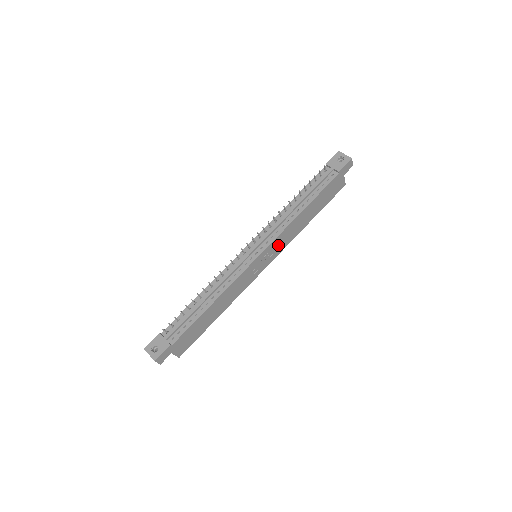
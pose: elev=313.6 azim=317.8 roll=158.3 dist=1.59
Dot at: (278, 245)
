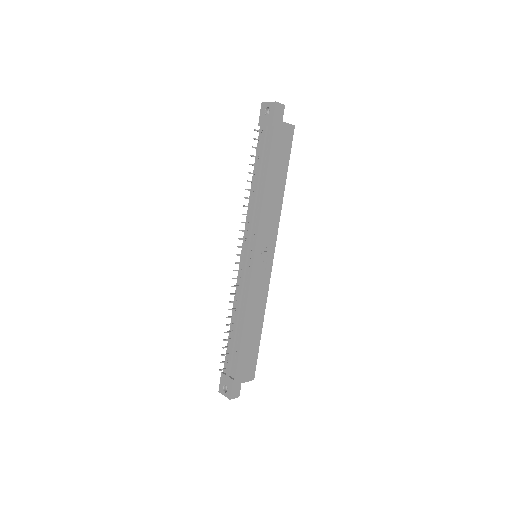
Dot at: (267, 234)
